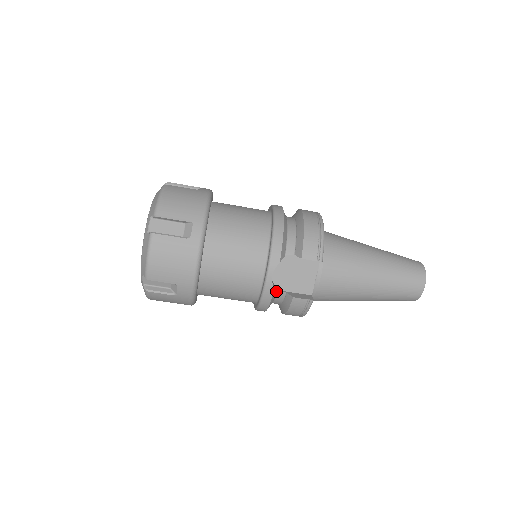
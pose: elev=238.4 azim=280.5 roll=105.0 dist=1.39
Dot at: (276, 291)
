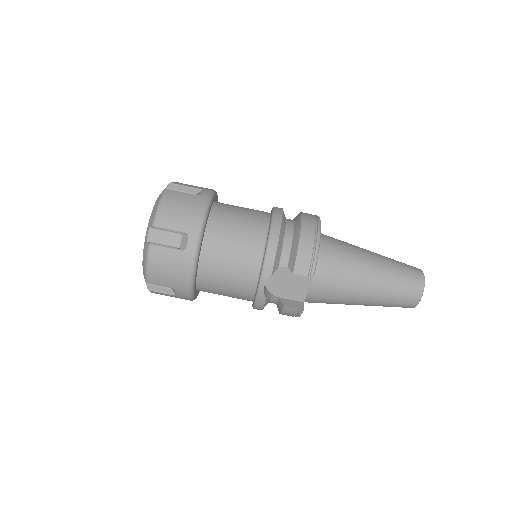
Dot at: (269, 298)
